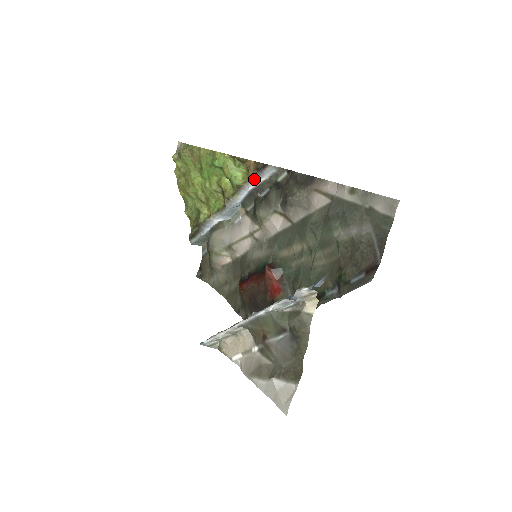
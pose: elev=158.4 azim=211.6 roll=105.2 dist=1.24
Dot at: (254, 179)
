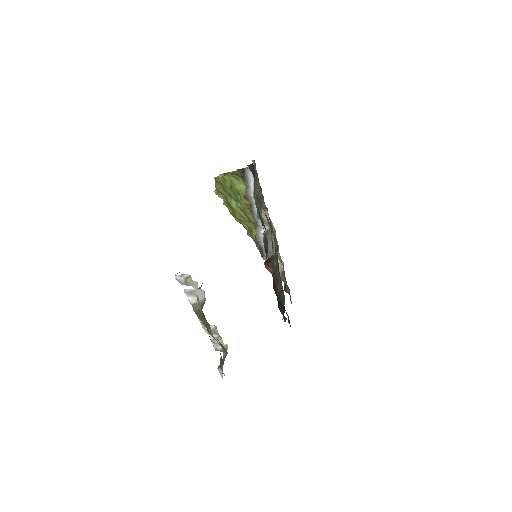
Dot at: (248, 185)
